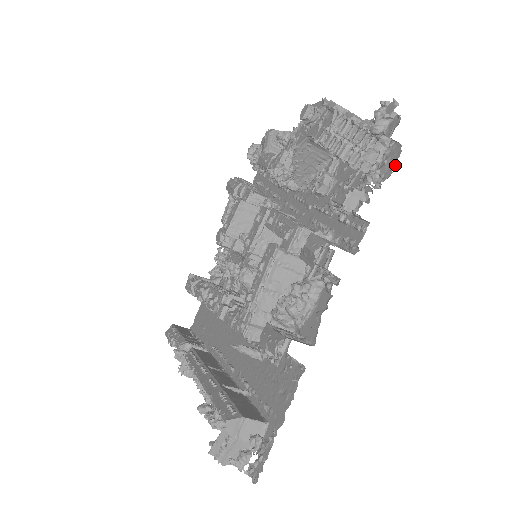
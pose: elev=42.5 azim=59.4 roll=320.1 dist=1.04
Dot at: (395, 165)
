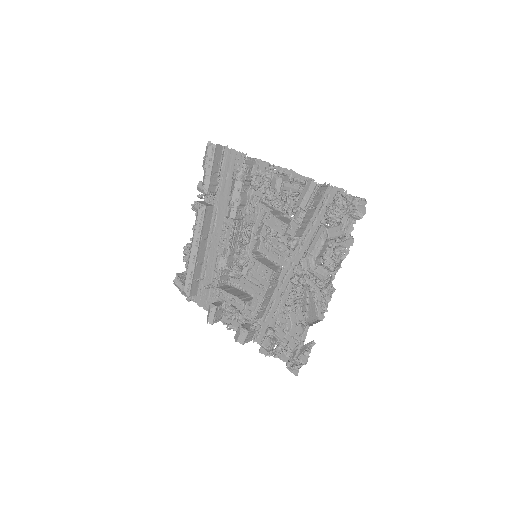
Dot at: occluded
